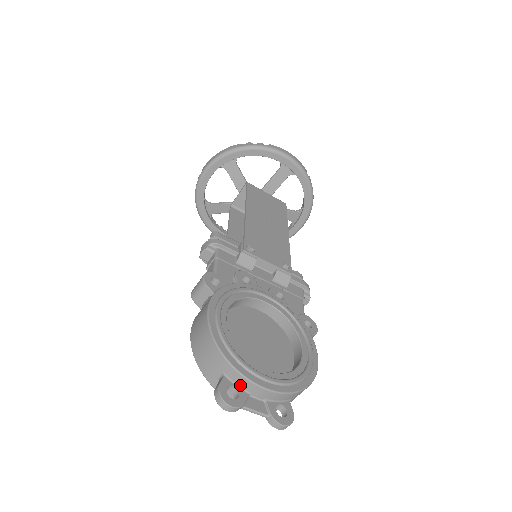
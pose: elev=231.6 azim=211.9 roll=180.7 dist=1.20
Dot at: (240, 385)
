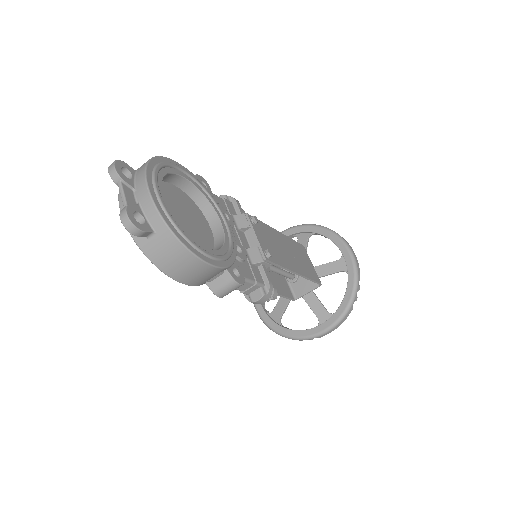
Dot at: (137, 179)
